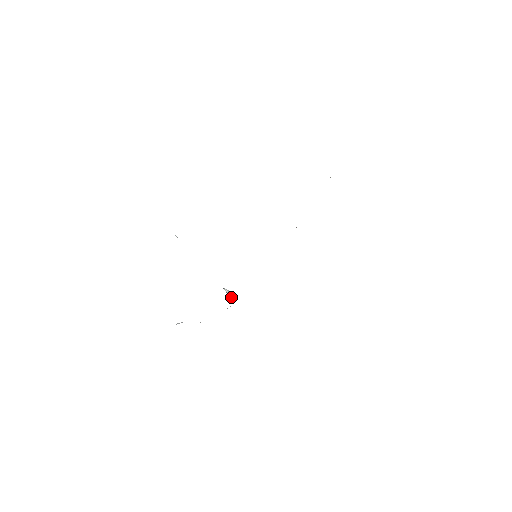
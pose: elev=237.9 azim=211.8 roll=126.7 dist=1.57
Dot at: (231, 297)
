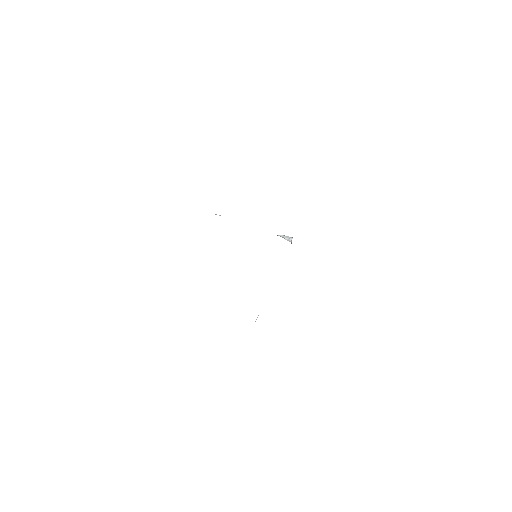
Dot at: (287, 240)
